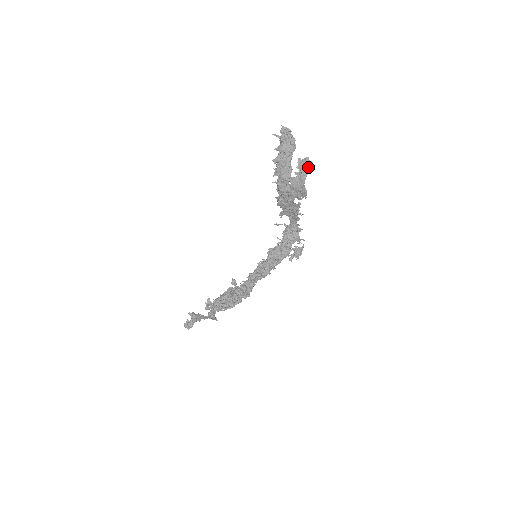
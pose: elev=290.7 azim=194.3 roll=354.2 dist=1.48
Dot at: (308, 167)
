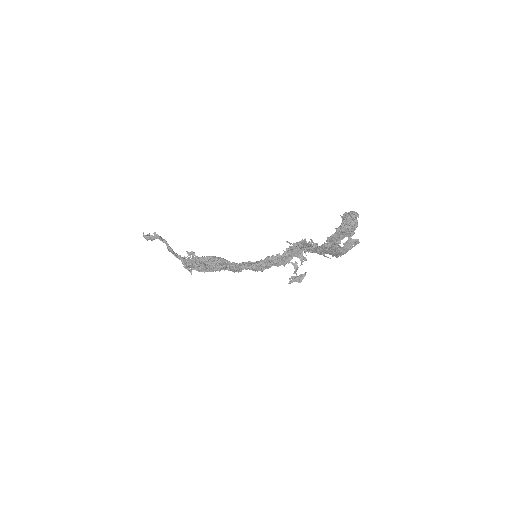
Dot at: (353, 246)
